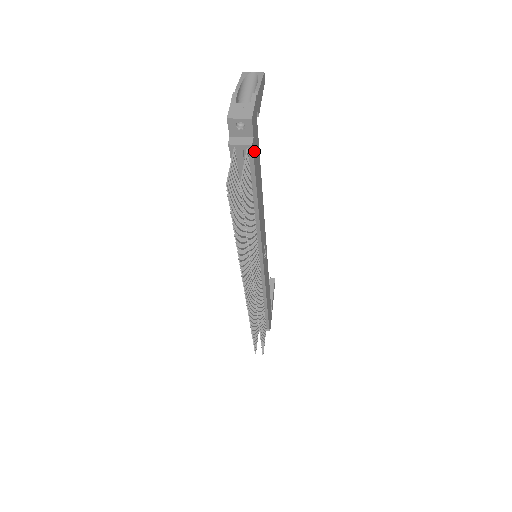
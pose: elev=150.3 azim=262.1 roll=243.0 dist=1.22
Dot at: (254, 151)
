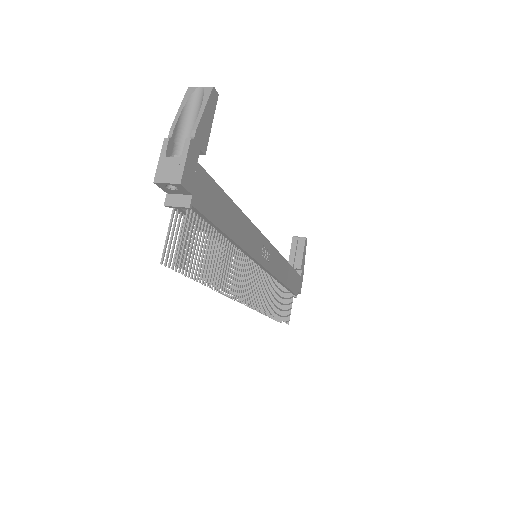
Dot at: (200, 204)
